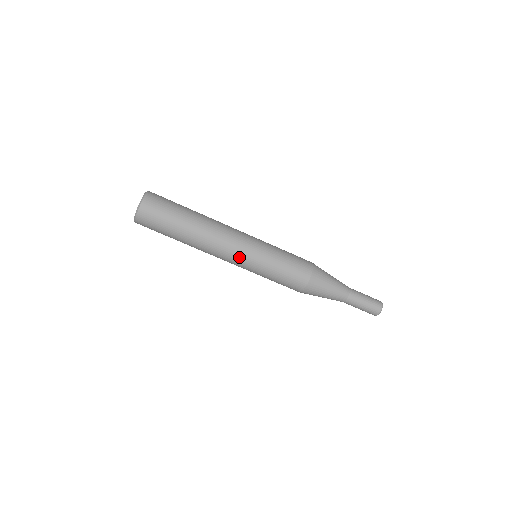
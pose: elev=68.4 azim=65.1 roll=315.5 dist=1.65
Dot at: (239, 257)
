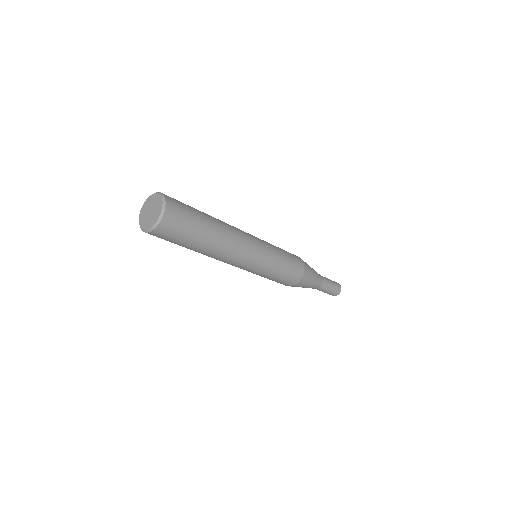
Dot at: occluded
